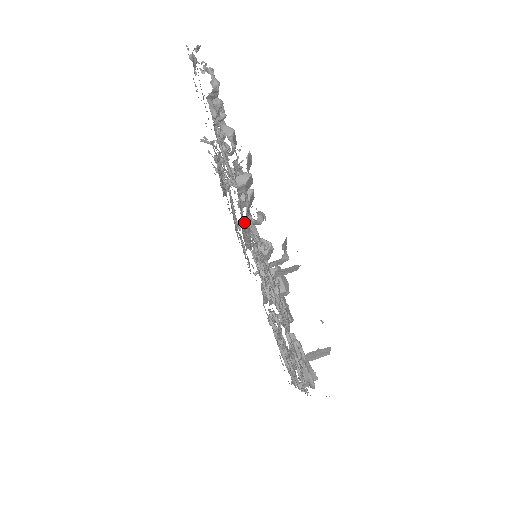
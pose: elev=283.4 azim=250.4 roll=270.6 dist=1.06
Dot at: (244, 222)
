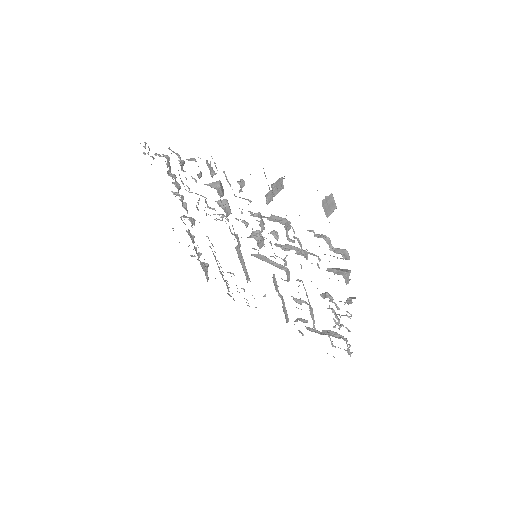
Dot at: (233, 234)
